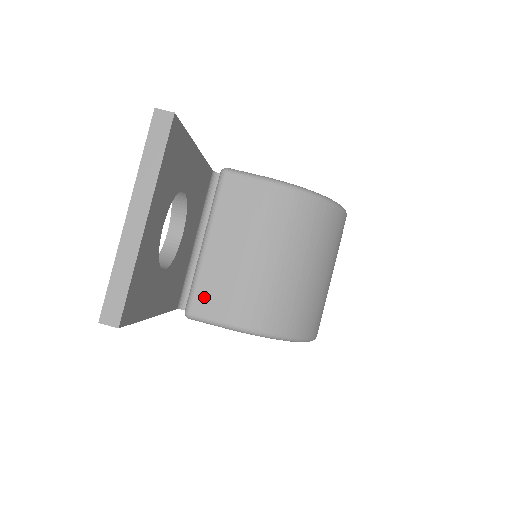
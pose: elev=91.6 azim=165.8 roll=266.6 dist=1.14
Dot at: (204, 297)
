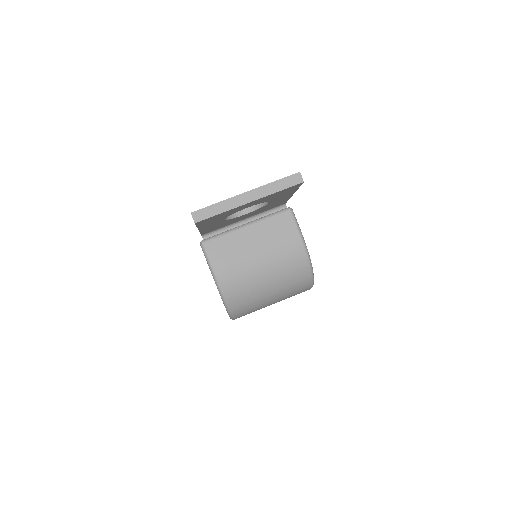
Dot at: (218, 245)
